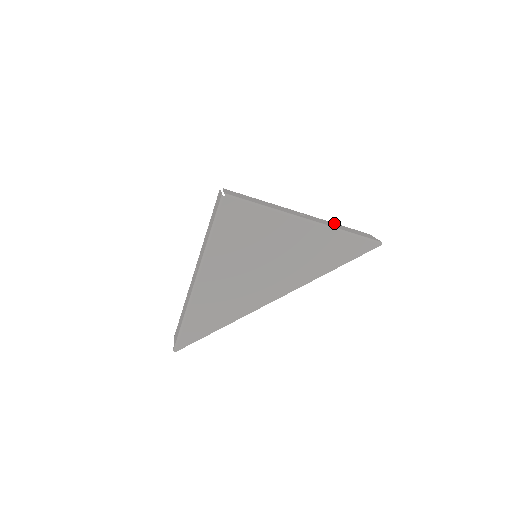
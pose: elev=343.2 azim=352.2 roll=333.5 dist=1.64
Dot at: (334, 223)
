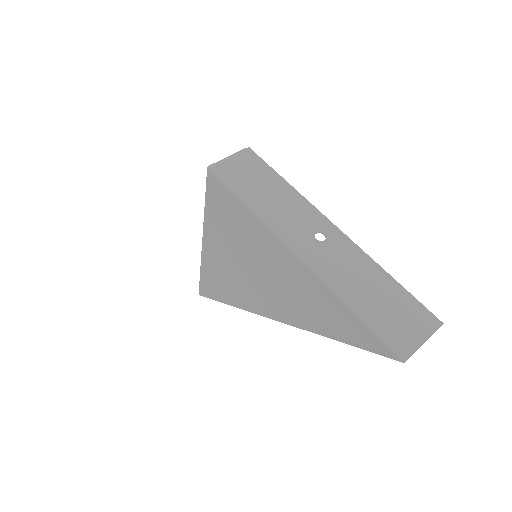
Dot at: (382, 271)
